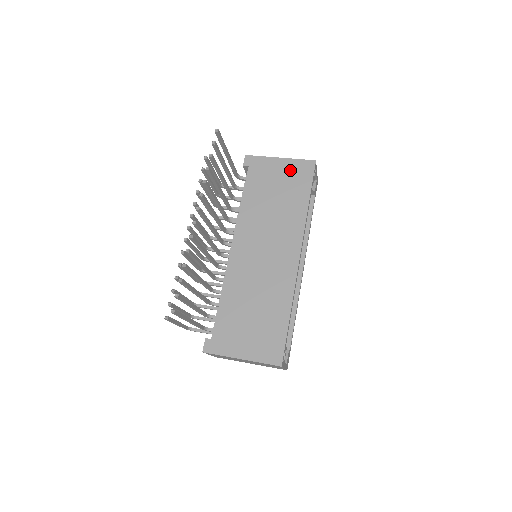
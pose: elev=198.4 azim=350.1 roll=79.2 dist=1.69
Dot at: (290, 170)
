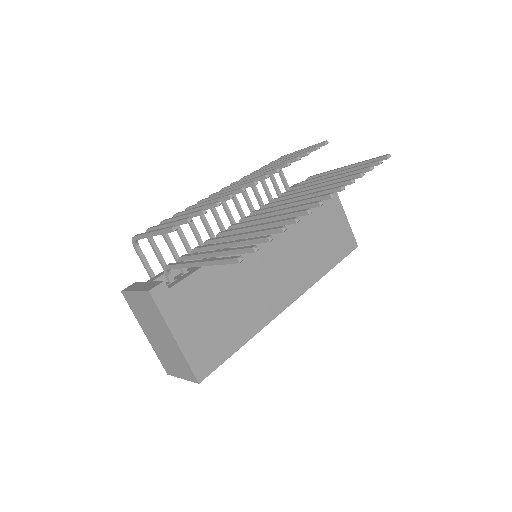
Dot at: (342, 230)
